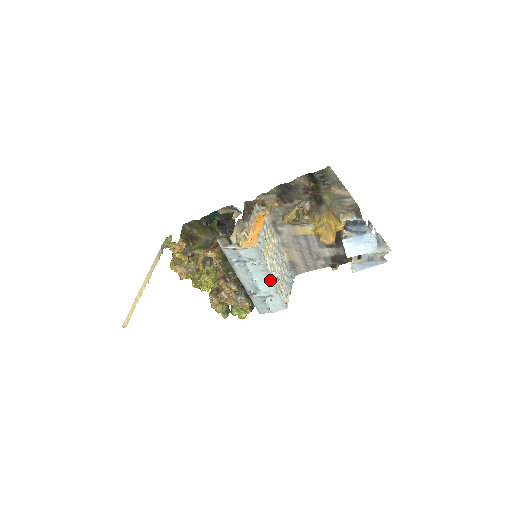
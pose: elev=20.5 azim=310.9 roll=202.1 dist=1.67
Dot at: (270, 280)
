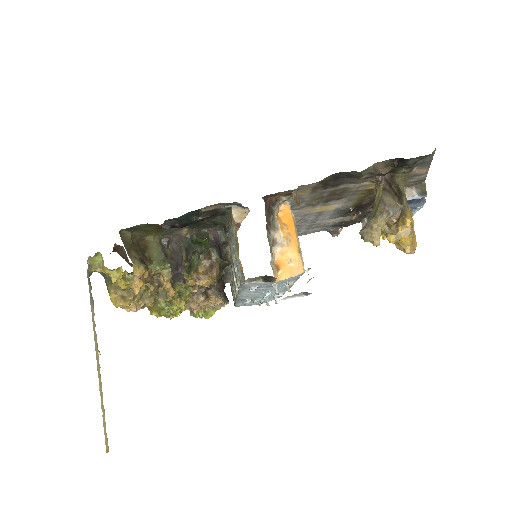
Dot at: (286, 287)
